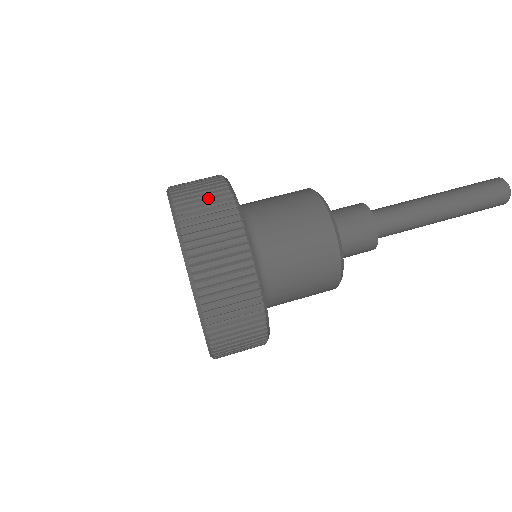
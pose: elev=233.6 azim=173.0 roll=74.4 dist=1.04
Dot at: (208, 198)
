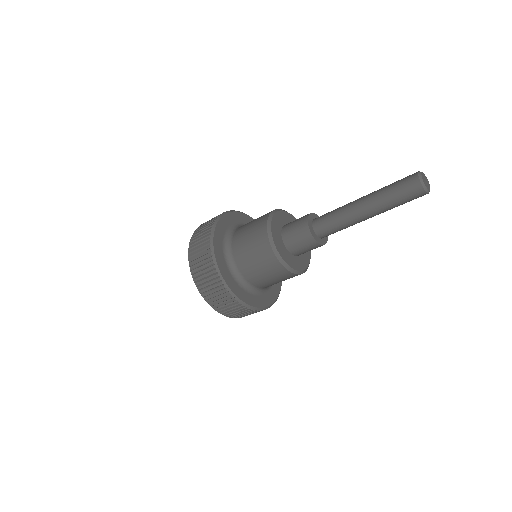
Dot at: occluded
